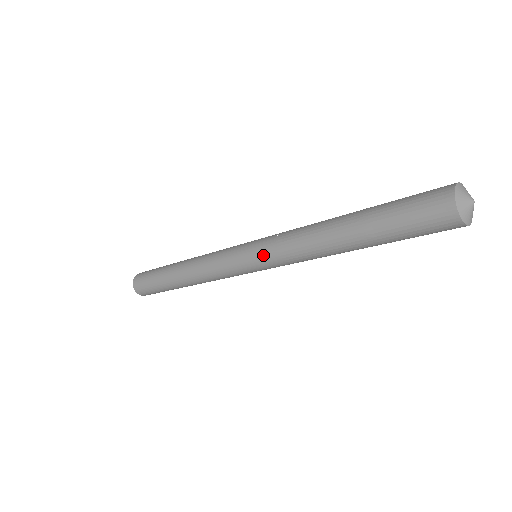
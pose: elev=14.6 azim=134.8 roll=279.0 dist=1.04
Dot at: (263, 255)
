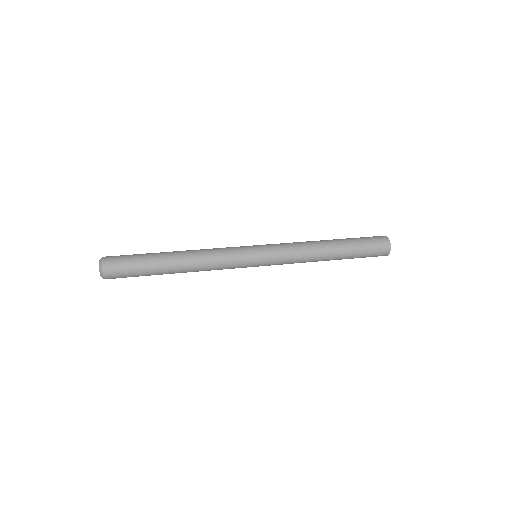
Dot at: (274, 256)
